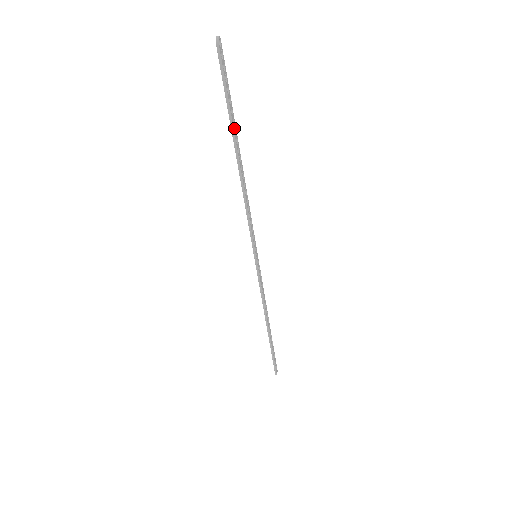
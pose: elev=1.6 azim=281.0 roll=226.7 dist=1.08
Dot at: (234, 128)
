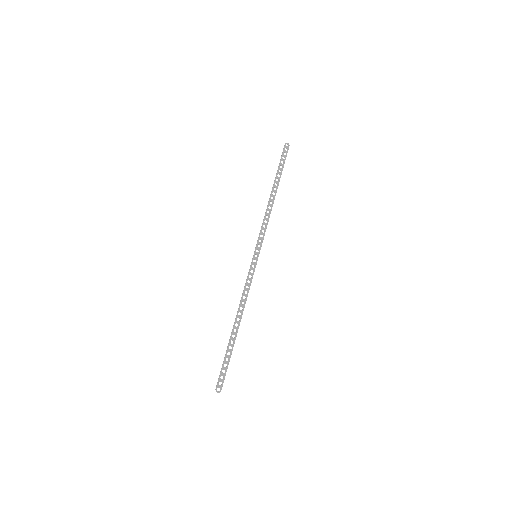
Dot at: (277, 178)
